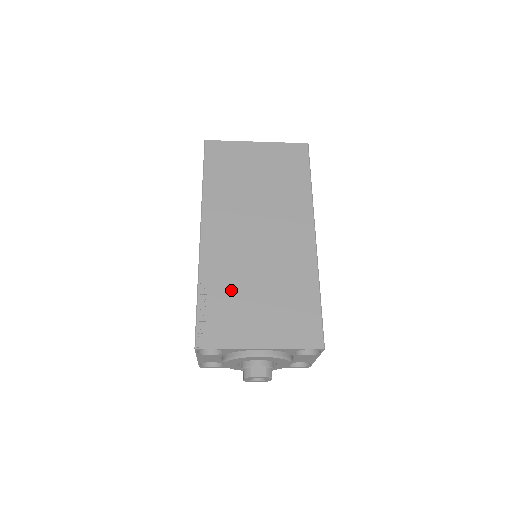
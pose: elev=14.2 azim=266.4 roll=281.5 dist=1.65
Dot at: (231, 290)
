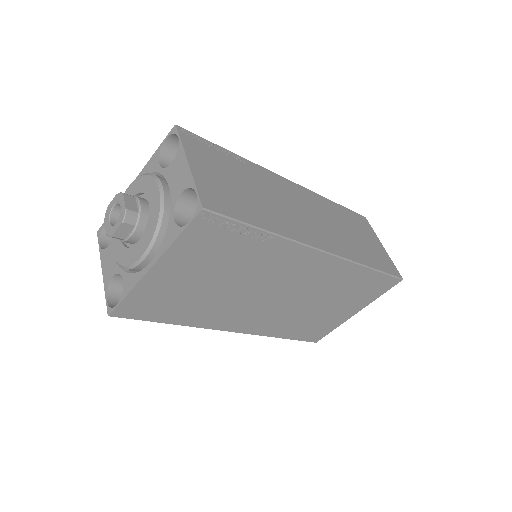
Dot at: occluded
